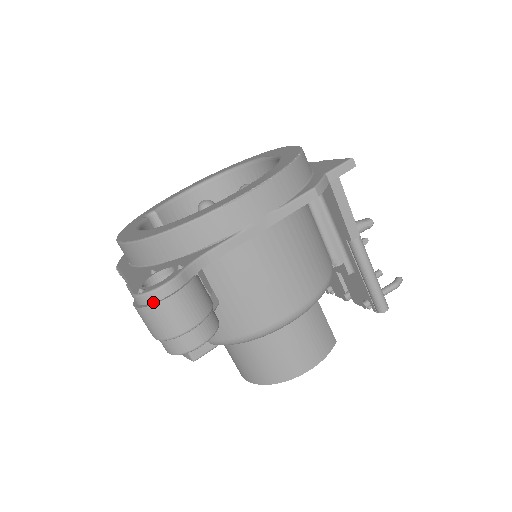
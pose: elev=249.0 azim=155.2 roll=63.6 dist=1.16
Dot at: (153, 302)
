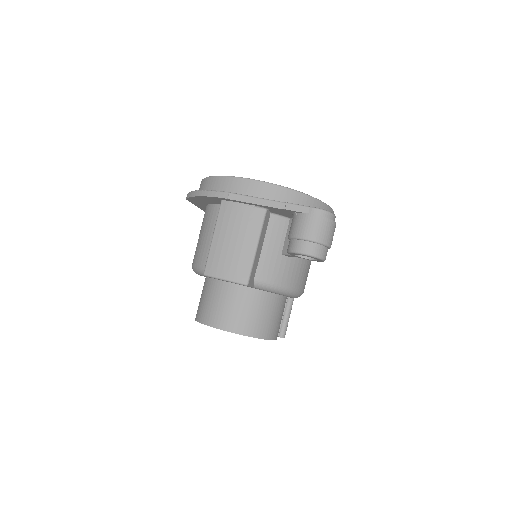
Dot at: (330, 219)
